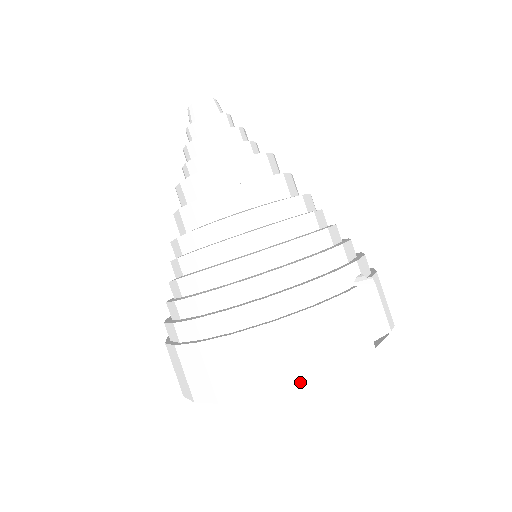
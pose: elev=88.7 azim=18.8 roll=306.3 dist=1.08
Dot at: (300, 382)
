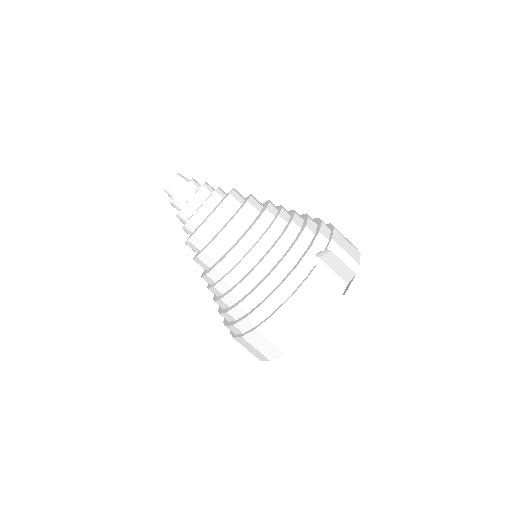
Dot at: (305, 338)
